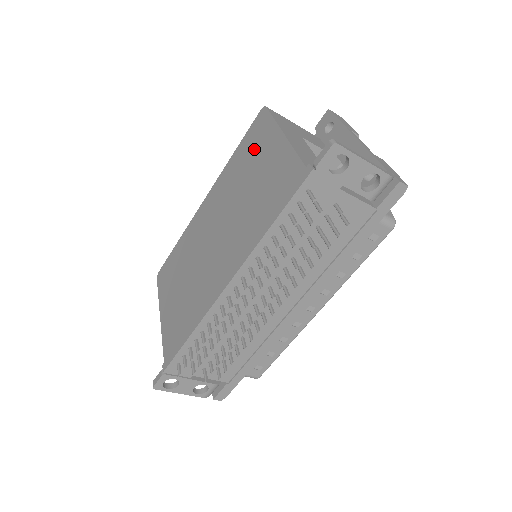
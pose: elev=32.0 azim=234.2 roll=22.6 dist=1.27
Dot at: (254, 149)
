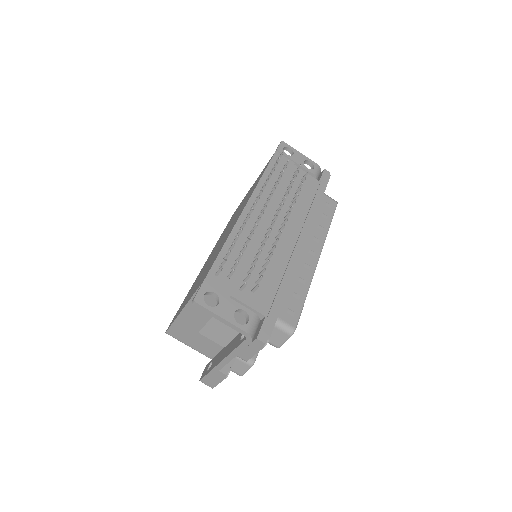
Dot at: occluded
